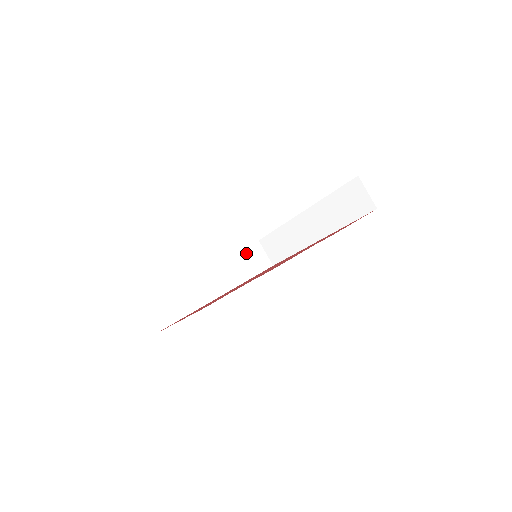
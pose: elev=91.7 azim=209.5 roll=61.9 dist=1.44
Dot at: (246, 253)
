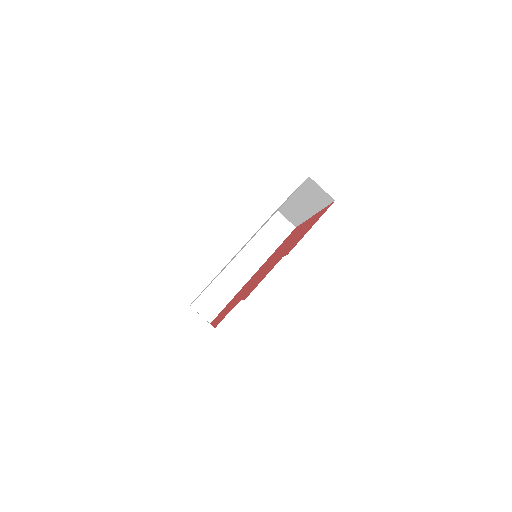
Dot at: (267, 227)
